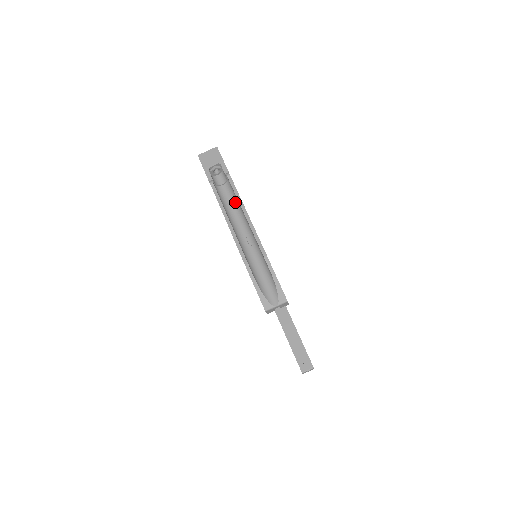
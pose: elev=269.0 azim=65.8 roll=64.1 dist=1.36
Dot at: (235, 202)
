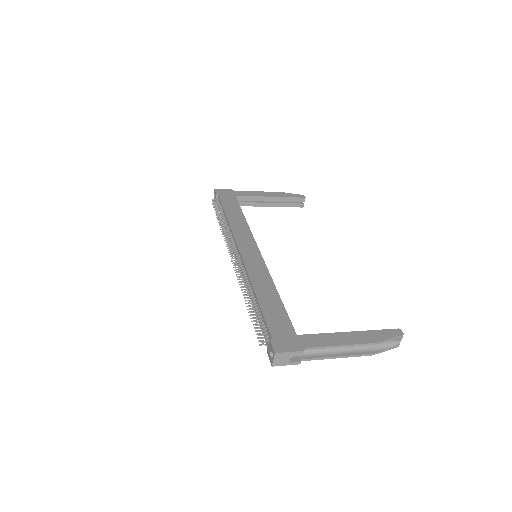
Dot at: occluded
